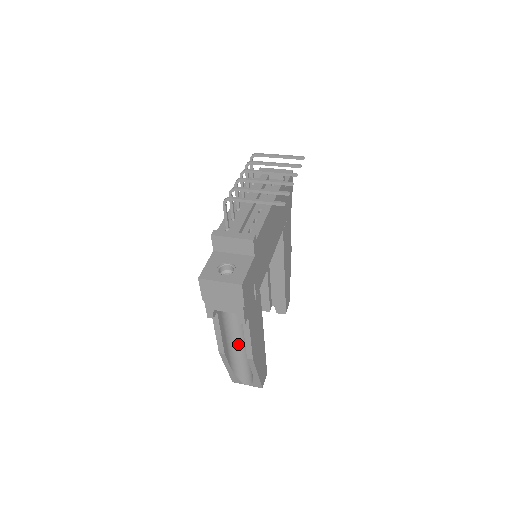
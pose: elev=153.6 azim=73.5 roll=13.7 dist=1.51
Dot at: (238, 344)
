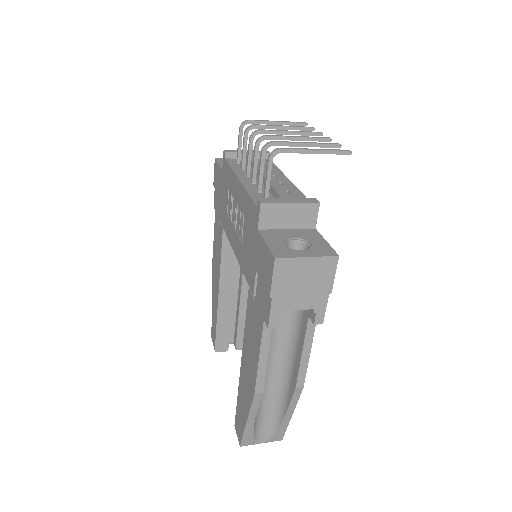
Dot at: (266, 377)
